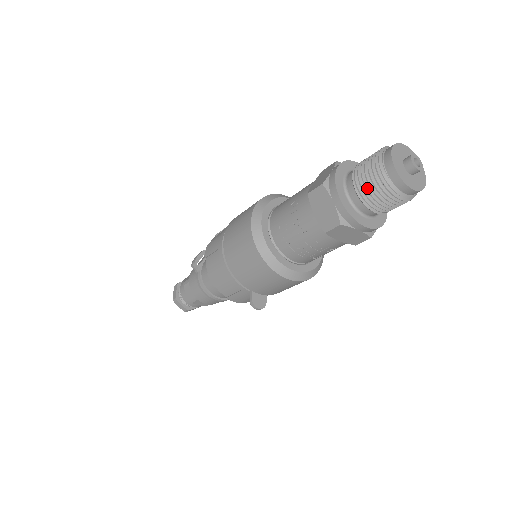
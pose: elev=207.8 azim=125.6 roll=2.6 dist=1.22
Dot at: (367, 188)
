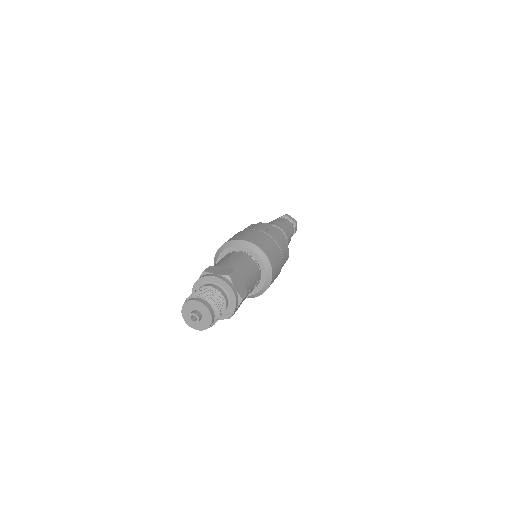
Dot at: occluded
